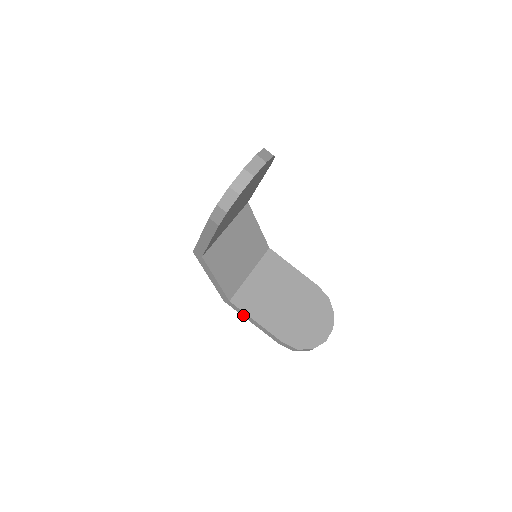
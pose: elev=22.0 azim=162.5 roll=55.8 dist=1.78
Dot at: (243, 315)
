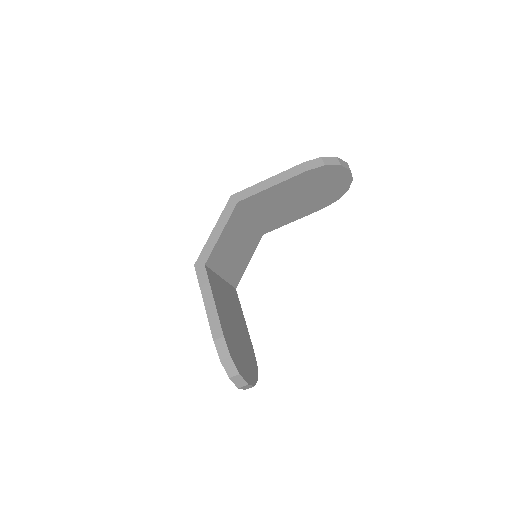
Dot at: (203, 288)
